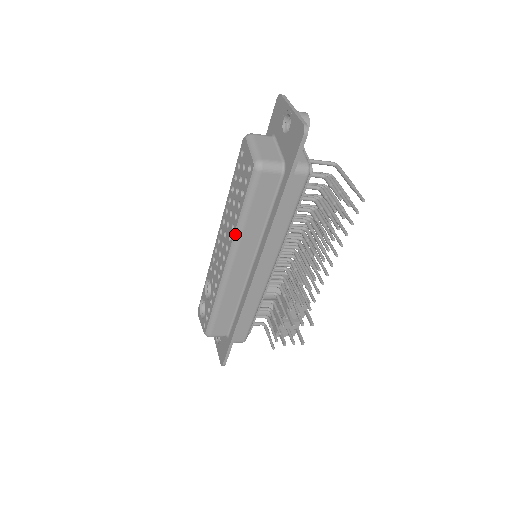
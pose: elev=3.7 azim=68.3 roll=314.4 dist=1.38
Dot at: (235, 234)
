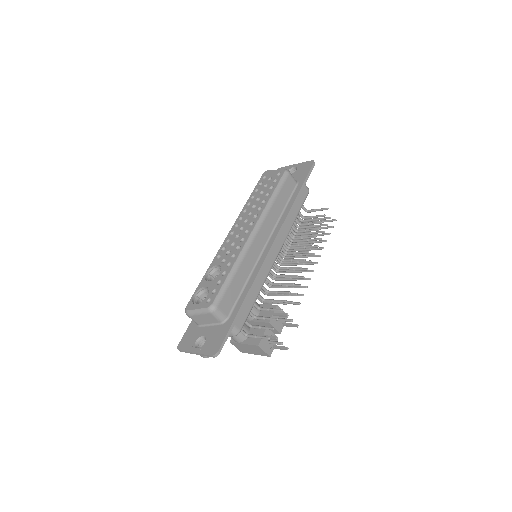
Dot at: (264, 209)
